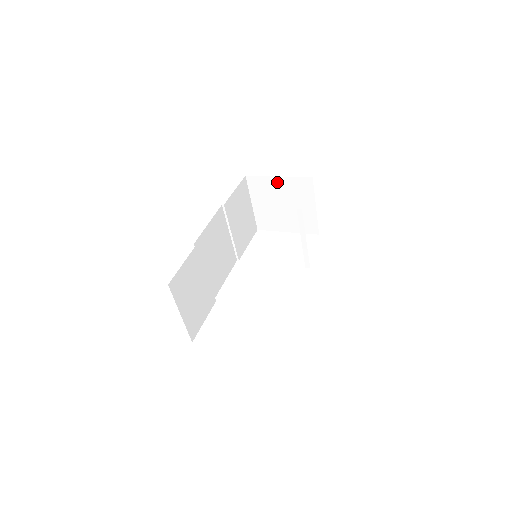
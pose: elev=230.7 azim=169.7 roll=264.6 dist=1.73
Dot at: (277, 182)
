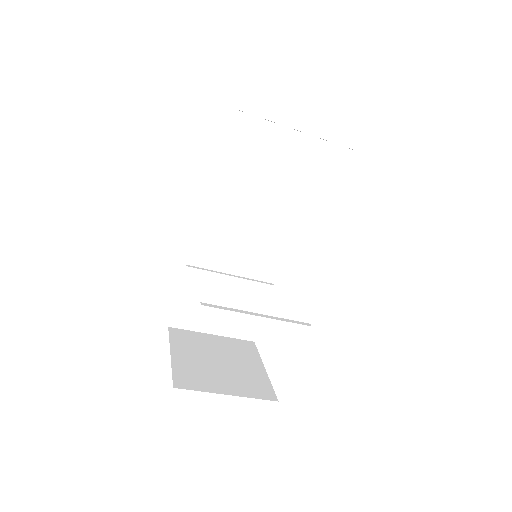
Dot at: occluded
